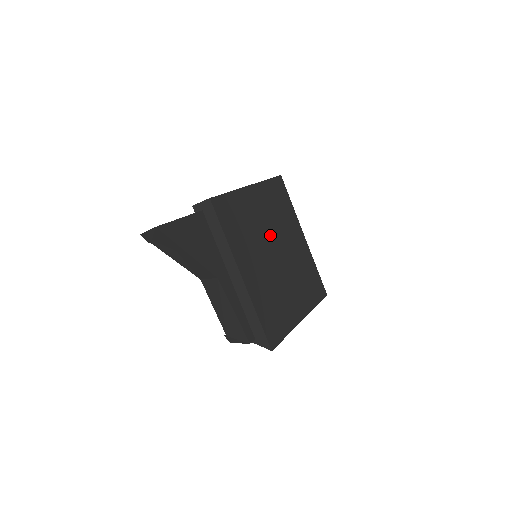
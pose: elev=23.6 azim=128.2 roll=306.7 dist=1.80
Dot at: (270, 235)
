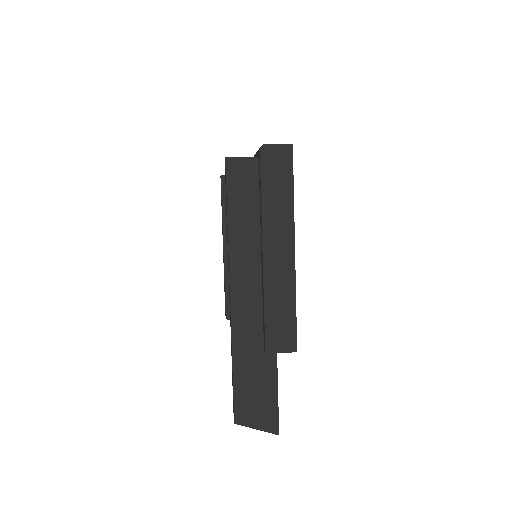
Dot at: occluded
